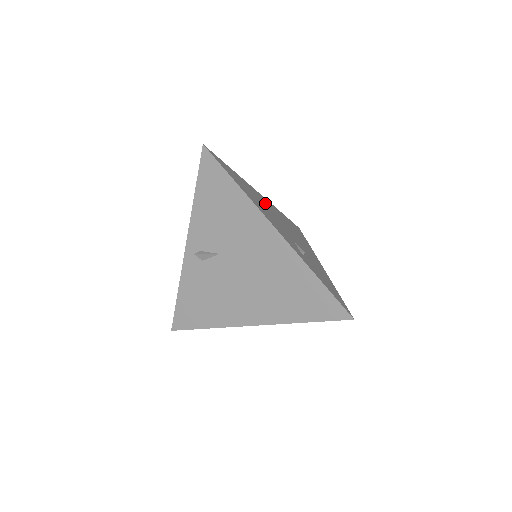
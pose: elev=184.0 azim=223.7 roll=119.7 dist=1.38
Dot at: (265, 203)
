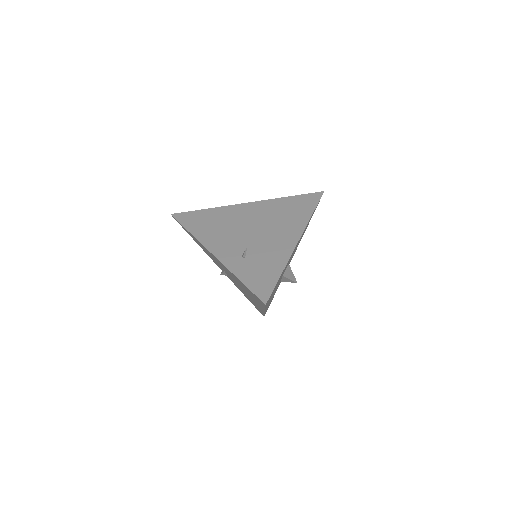
Dot at: (241, 215)
